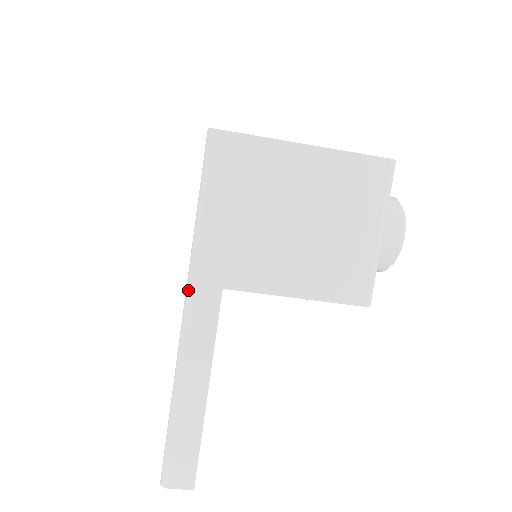
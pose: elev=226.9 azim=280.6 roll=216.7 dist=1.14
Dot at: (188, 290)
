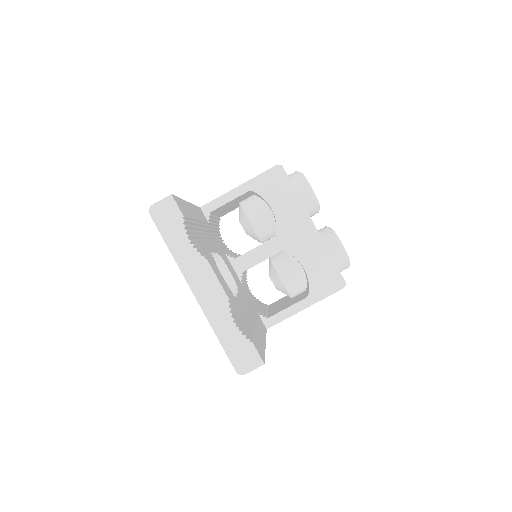
Dot at: occluded
